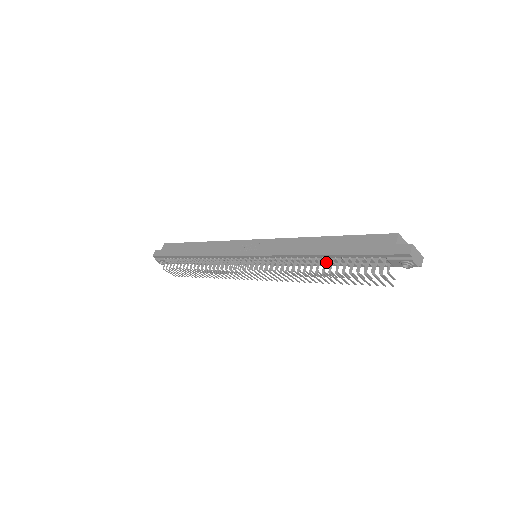
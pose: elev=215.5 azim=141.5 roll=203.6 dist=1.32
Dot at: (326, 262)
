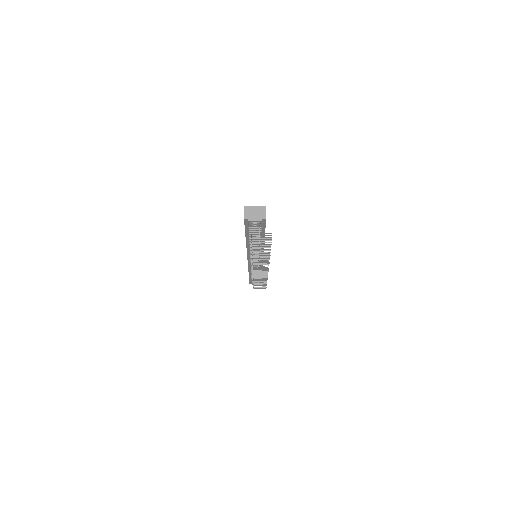
Dot at: occluded
